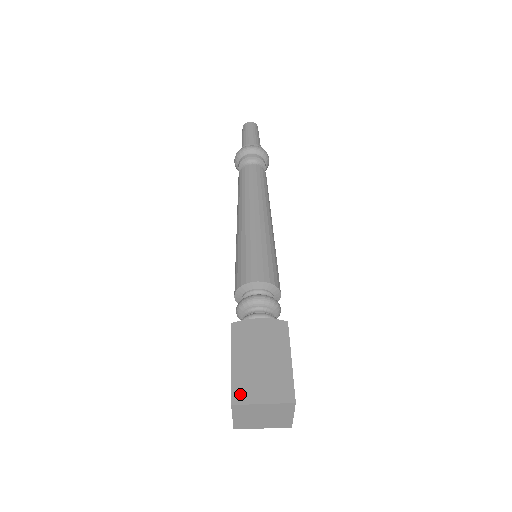
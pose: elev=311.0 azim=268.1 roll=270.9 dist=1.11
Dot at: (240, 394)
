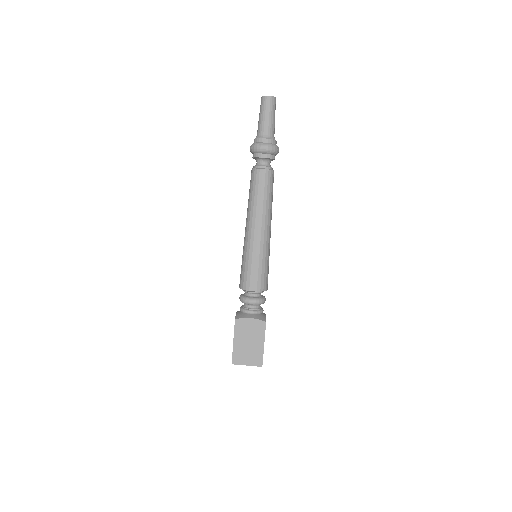
Dot at: (236, 360)
